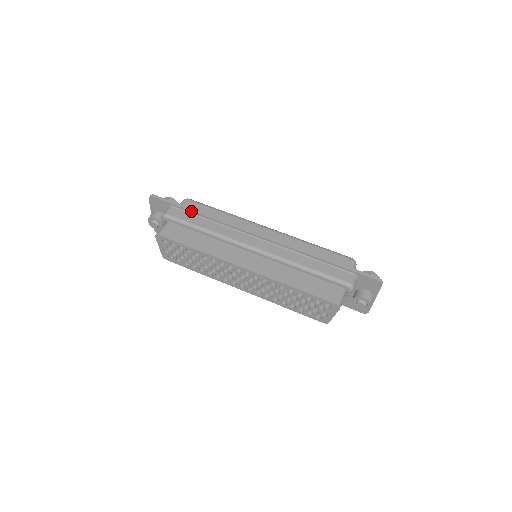
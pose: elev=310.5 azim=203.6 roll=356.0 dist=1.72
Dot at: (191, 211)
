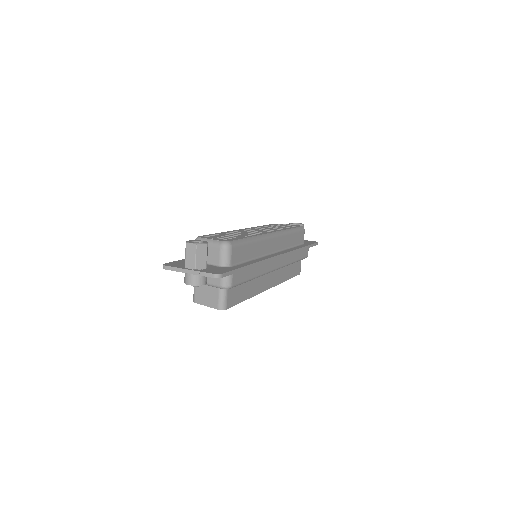
Dot at: occluded
